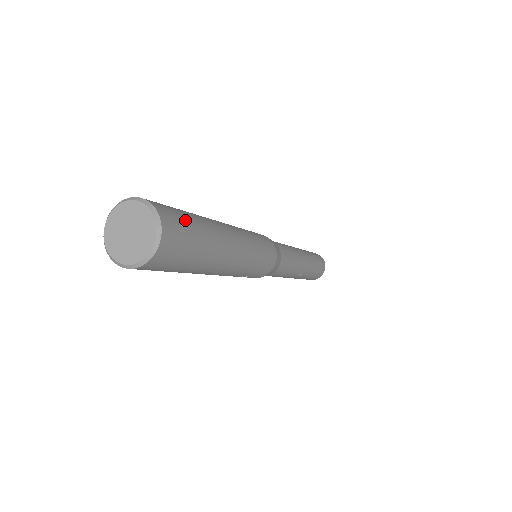
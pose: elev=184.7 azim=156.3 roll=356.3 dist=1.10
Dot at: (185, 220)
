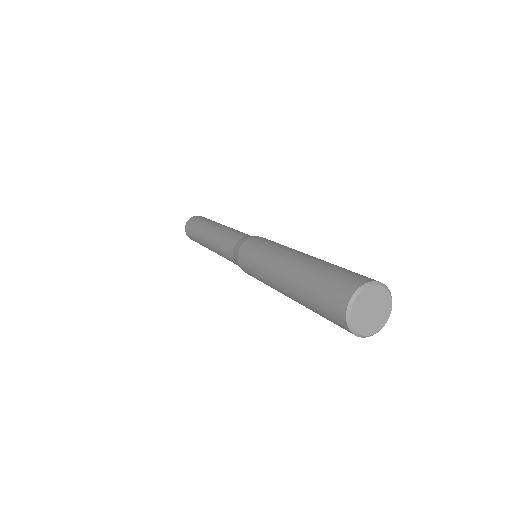
Dot at: occluded
